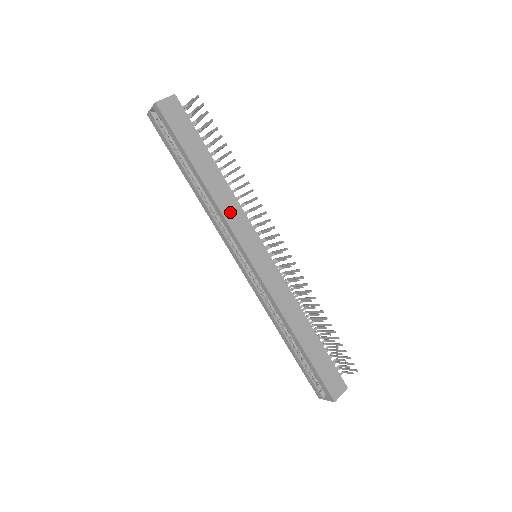
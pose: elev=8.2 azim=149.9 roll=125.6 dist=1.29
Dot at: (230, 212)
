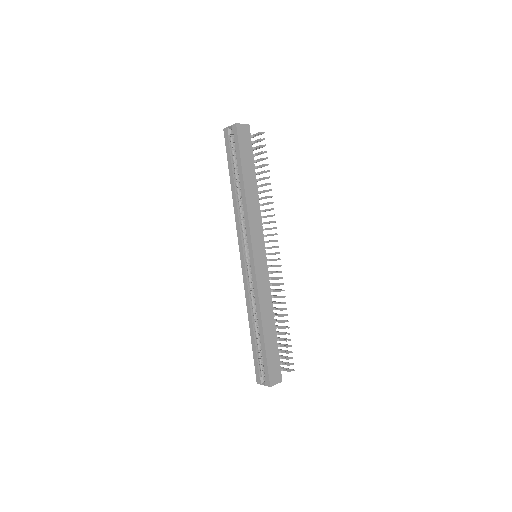
Dot at: (253, 216)
